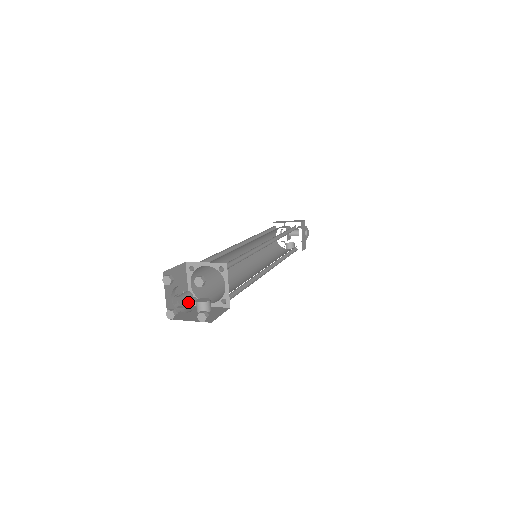
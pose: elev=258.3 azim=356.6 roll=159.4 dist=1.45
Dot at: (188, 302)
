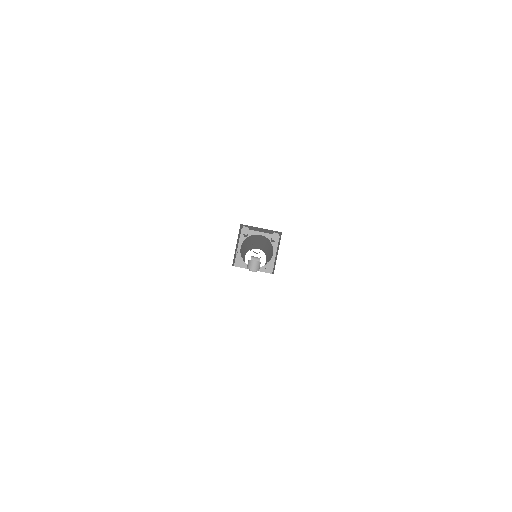
Dot at: (259, 252)
